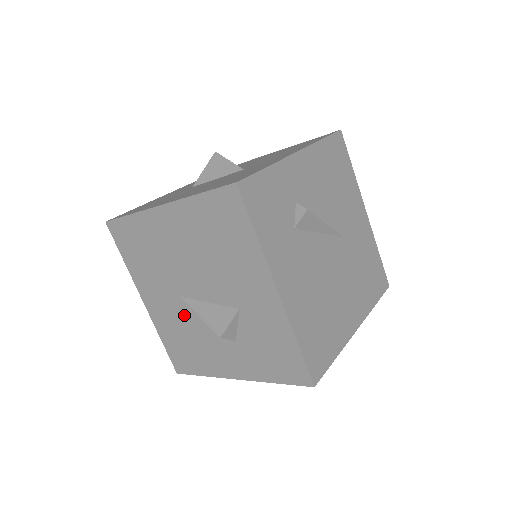
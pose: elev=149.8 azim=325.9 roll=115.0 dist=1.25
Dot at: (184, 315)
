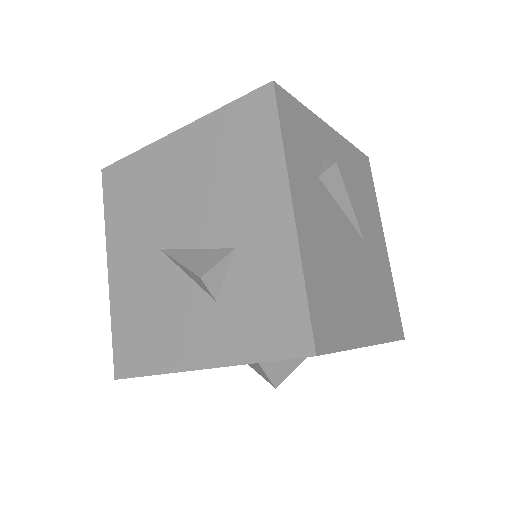
Dot at: (156, 277)
